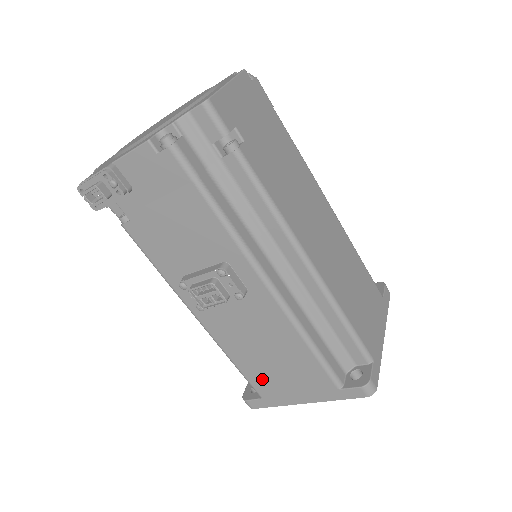
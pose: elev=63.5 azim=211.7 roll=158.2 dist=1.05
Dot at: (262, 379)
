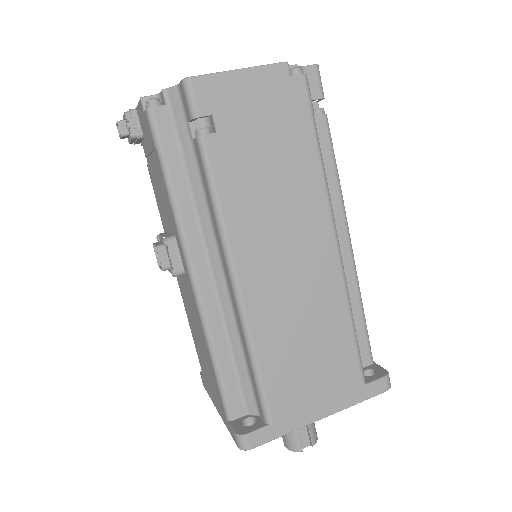
Dot at: (202, 363)
